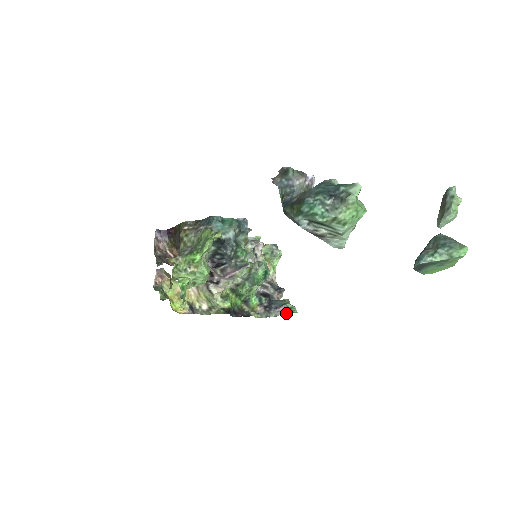
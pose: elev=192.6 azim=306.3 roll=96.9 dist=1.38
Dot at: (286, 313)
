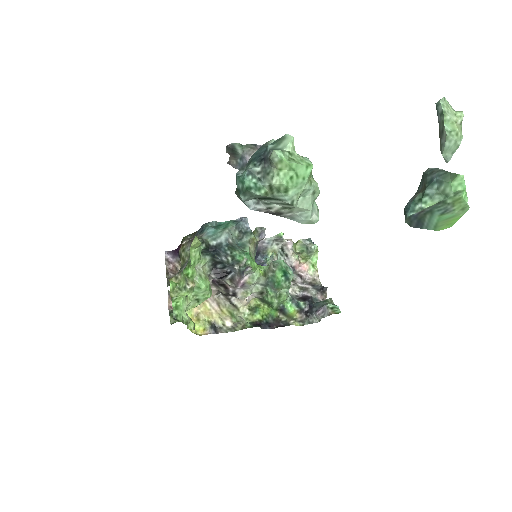
Dot at: (327, 315)
